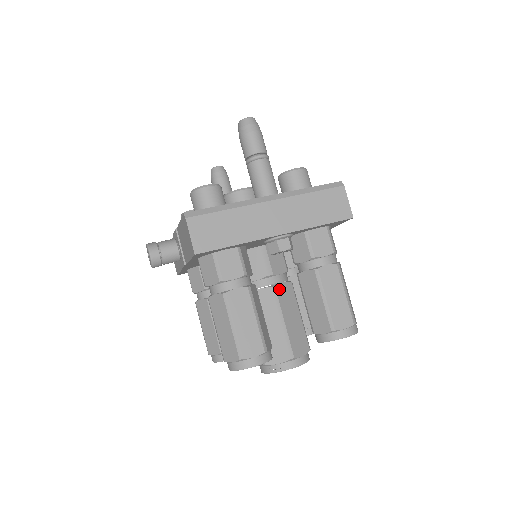
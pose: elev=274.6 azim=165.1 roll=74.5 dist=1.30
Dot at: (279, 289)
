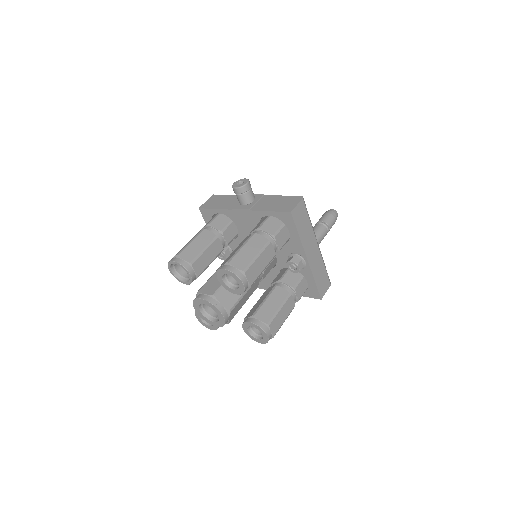
Dot at: (258, 279)
